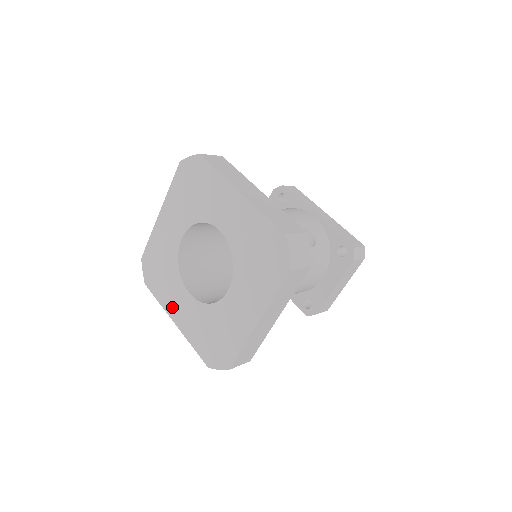
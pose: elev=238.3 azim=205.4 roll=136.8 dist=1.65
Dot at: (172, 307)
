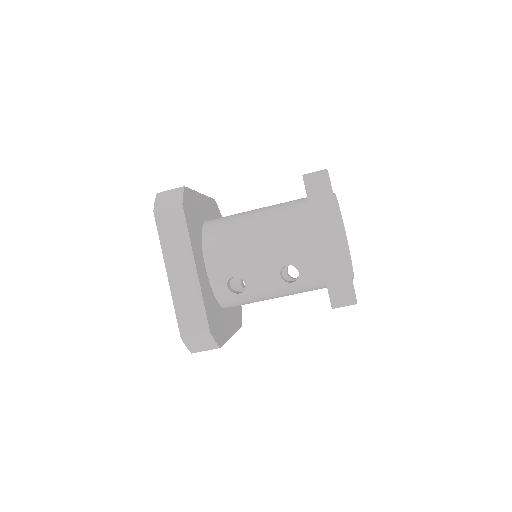
Dot at: occluded
